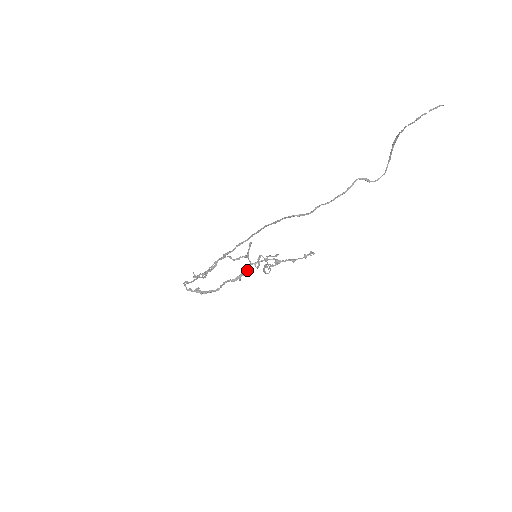
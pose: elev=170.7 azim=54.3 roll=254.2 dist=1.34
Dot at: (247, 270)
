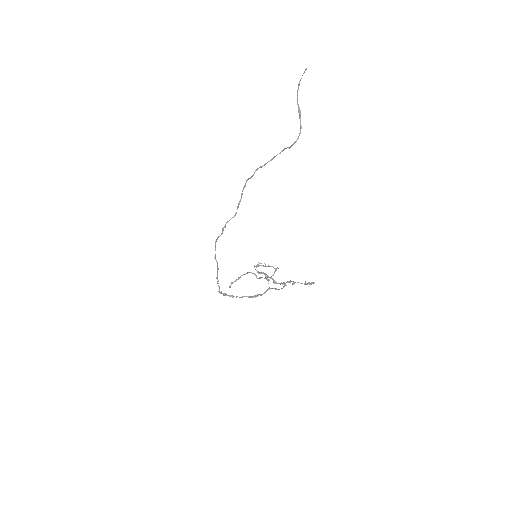
Dot at: (265, 292)
